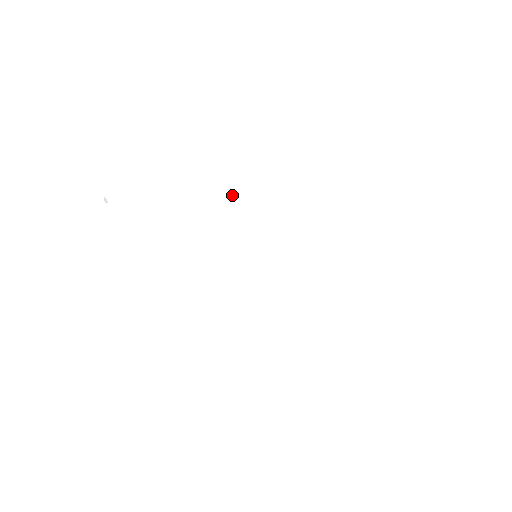
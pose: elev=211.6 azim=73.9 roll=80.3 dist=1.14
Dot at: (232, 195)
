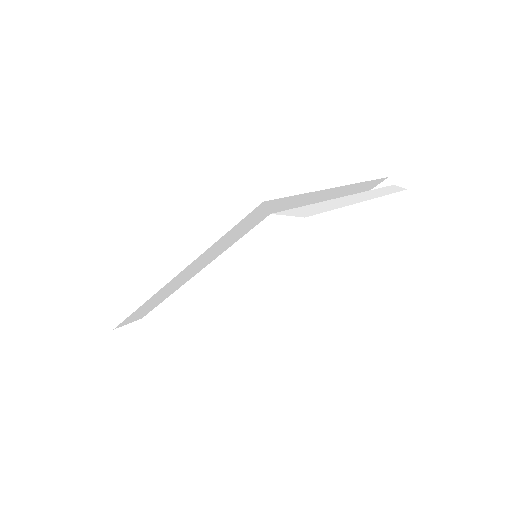
Dot at: (199, 308)
